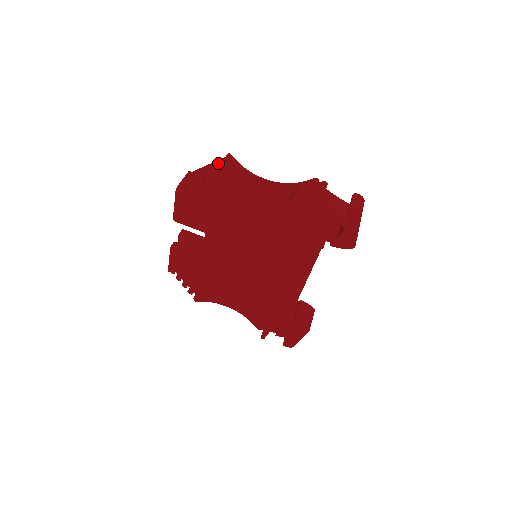
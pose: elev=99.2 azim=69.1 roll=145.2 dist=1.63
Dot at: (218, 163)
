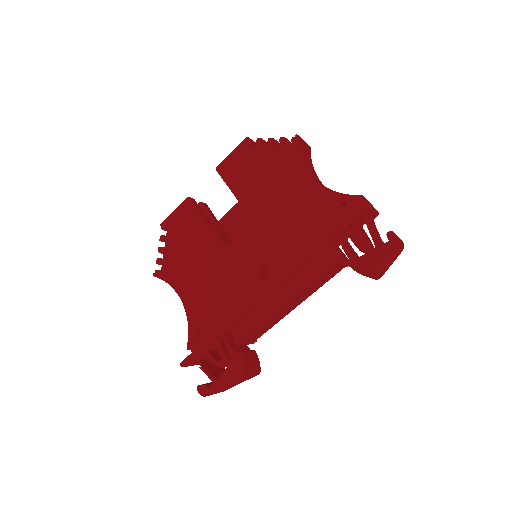
Dot at: occluded
